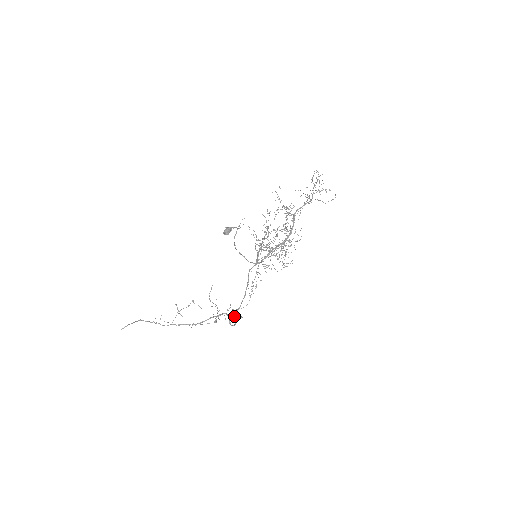
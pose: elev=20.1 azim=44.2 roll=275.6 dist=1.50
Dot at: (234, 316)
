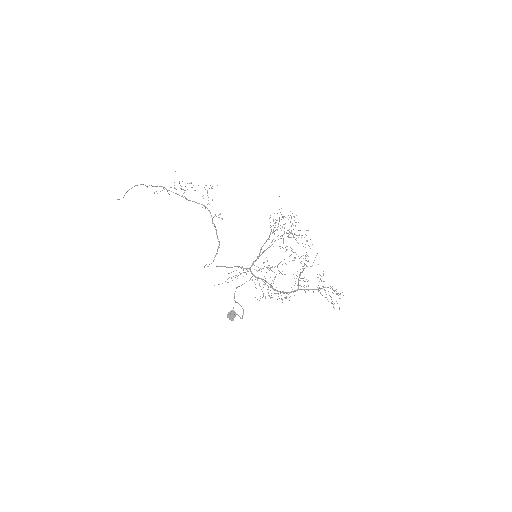
Dot at: (216, 232)
